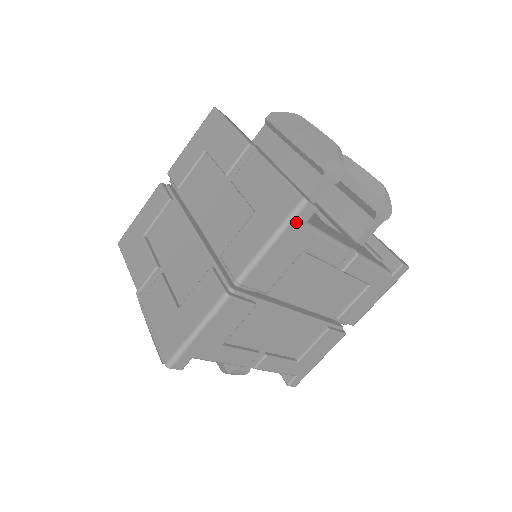
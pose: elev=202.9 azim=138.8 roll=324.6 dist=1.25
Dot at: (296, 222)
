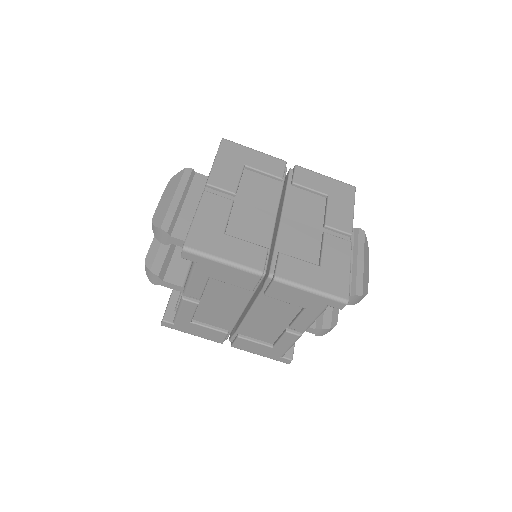
Dot at: (331, 301)
